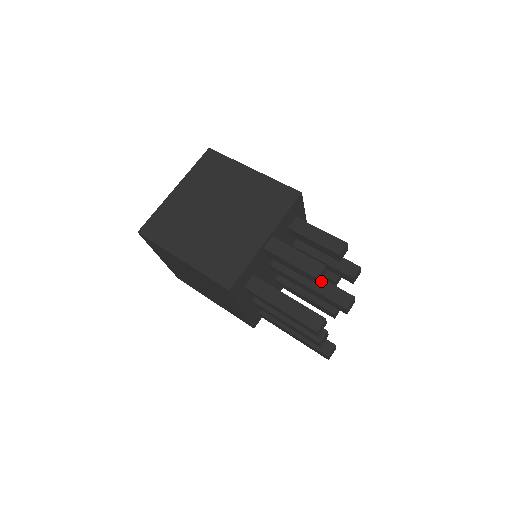
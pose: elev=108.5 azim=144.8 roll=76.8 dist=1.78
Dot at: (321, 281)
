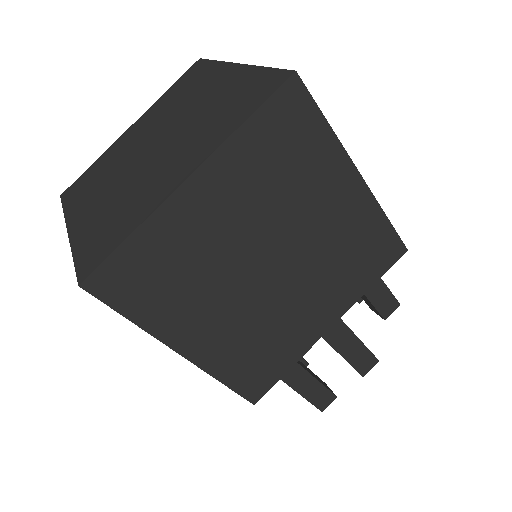
Dot at: occluded
